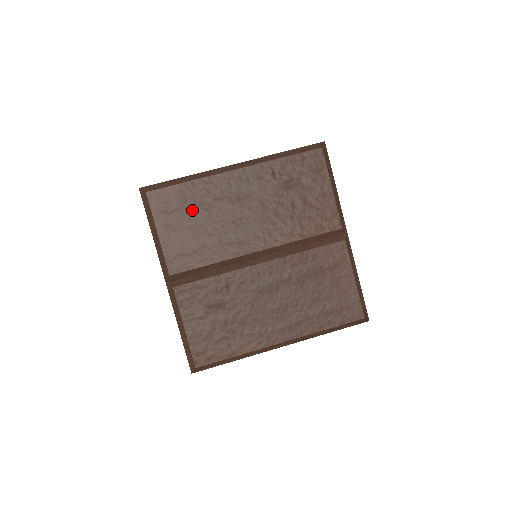
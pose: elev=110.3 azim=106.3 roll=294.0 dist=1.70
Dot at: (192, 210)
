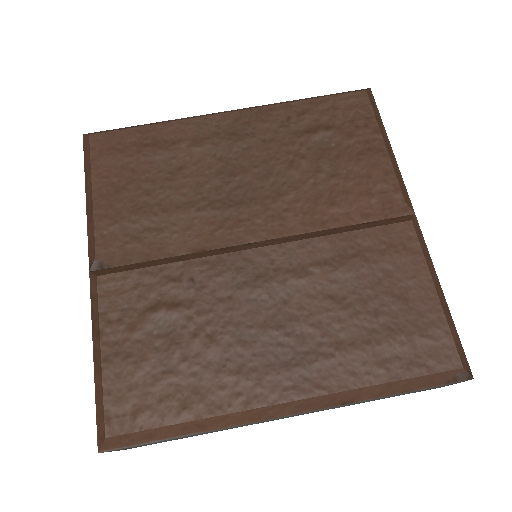
Dot at: (153, 161)
